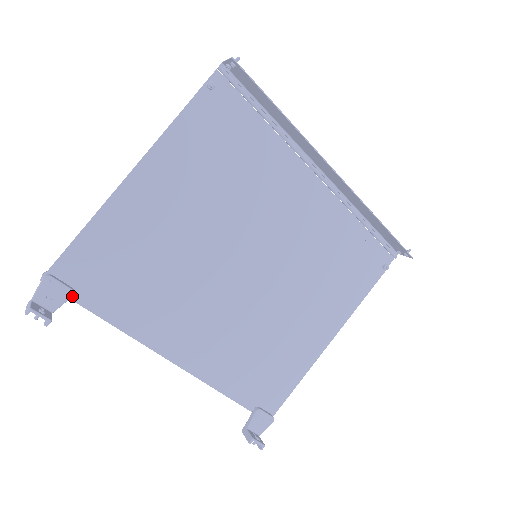
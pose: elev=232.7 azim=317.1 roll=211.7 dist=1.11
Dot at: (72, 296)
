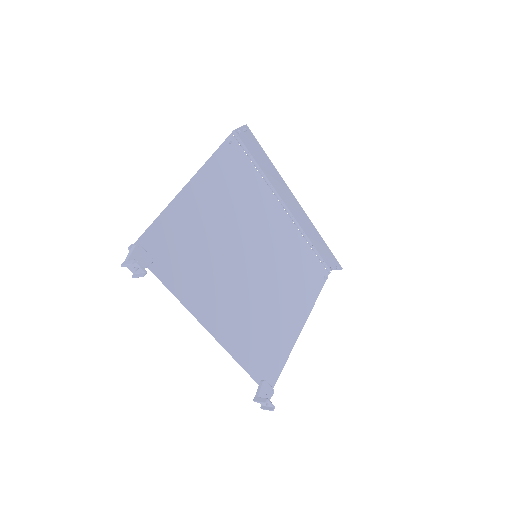
Dot at: (152, 263)
